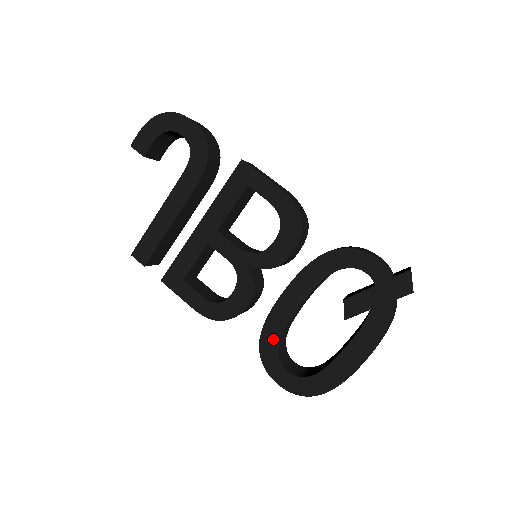
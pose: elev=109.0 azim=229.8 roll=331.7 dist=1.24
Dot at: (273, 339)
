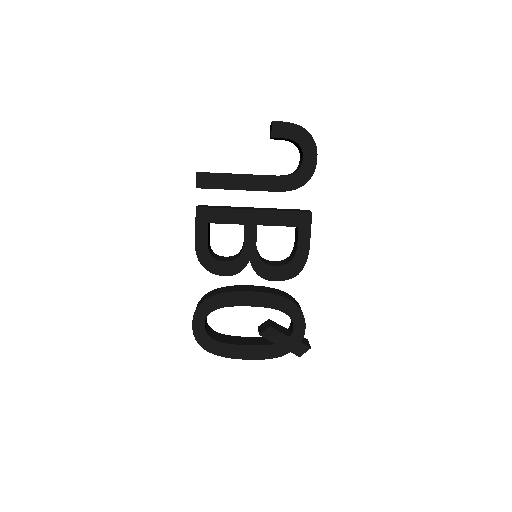
Dot at: (217, 304)
